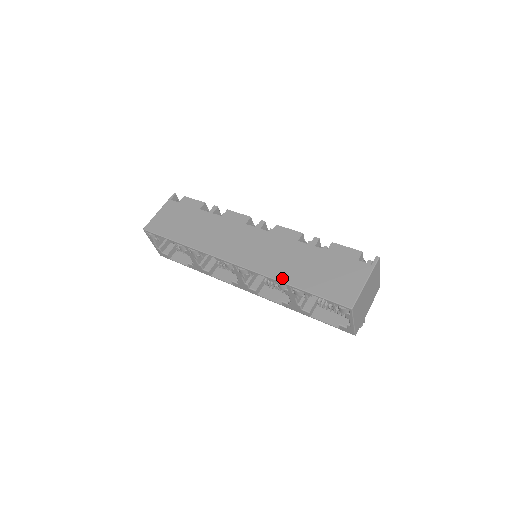
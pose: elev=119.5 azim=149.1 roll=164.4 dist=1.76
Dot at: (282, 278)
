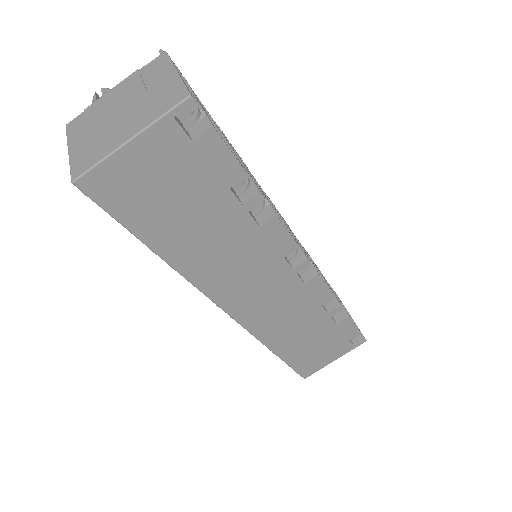
Dot at: (272, 345)
